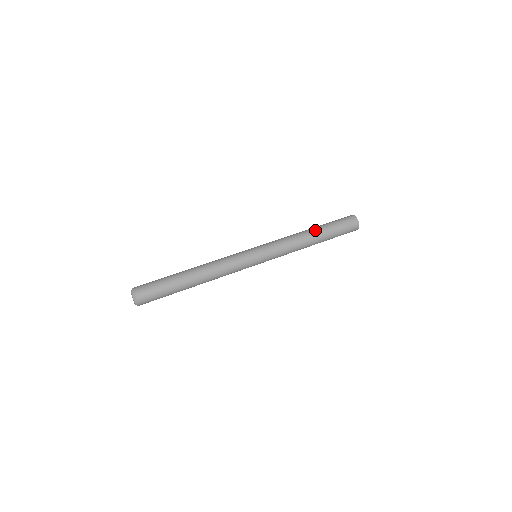
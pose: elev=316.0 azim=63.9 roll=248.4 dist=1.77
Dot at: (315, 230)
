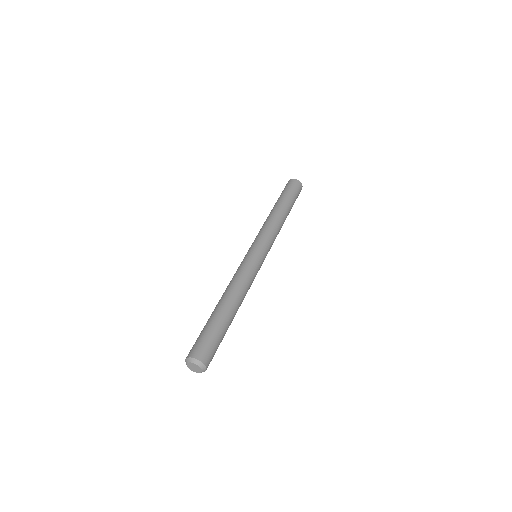
Dot at: (281, 206)
